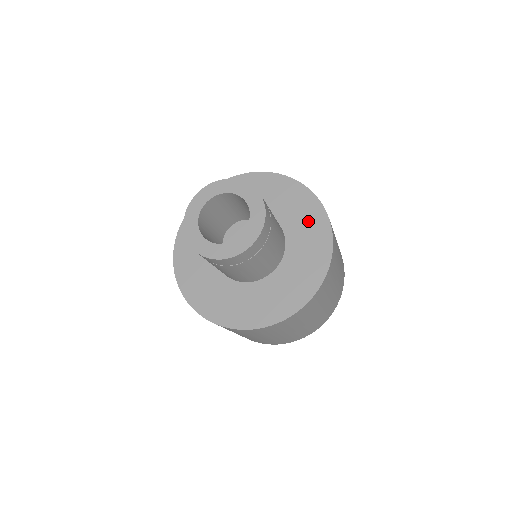
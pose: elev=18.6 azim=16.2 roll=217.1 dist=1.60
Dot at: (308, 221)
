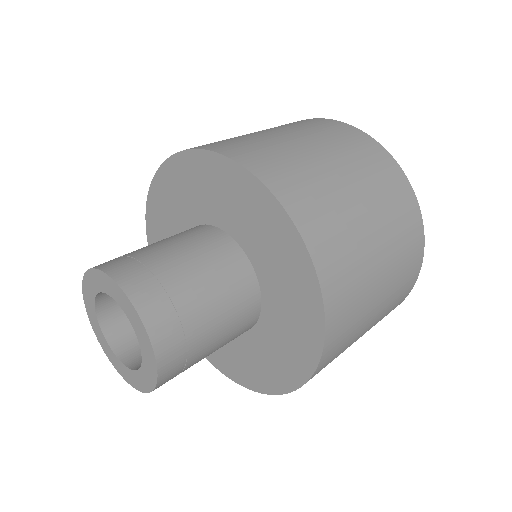
Dot at: (269, 234)
